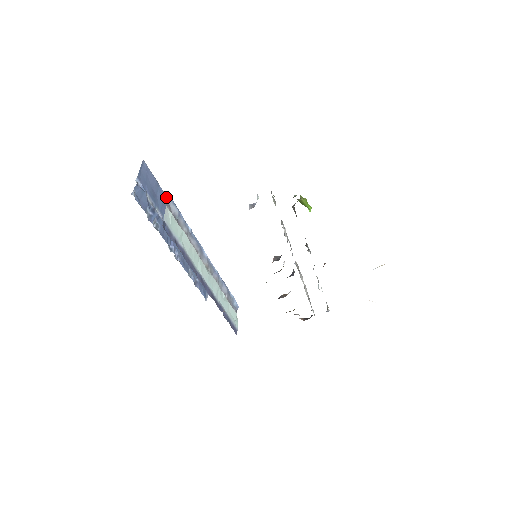
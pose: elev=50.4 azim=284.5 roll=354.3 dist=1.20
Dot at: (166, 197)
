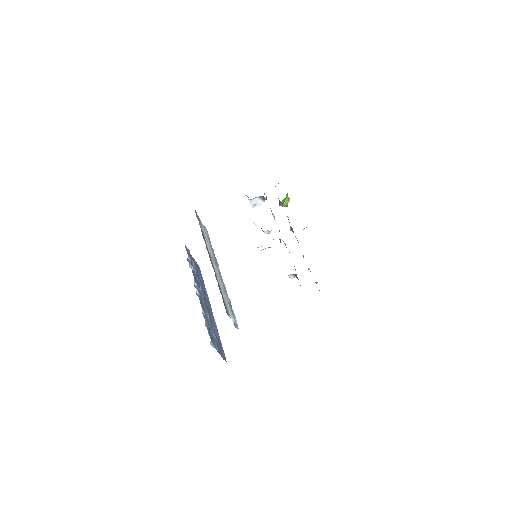
Dot at: (206, 291)
